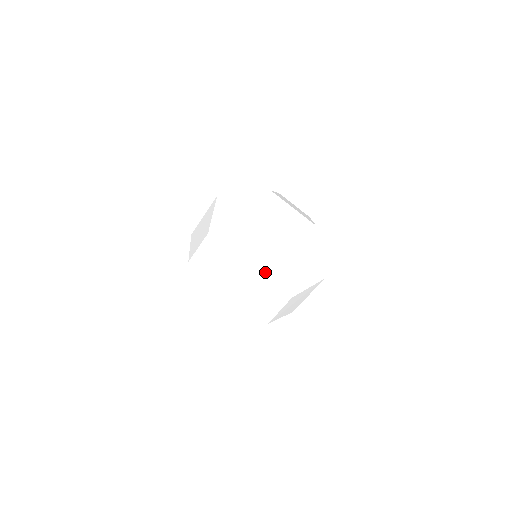
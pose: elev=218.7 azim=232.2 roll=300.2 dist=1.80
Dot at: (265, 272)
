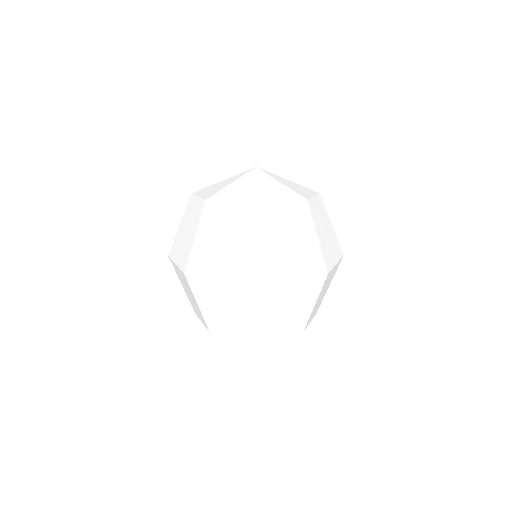
Dot at: occluded
